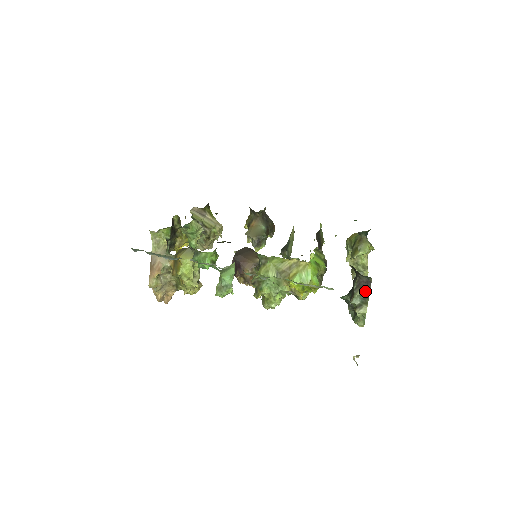
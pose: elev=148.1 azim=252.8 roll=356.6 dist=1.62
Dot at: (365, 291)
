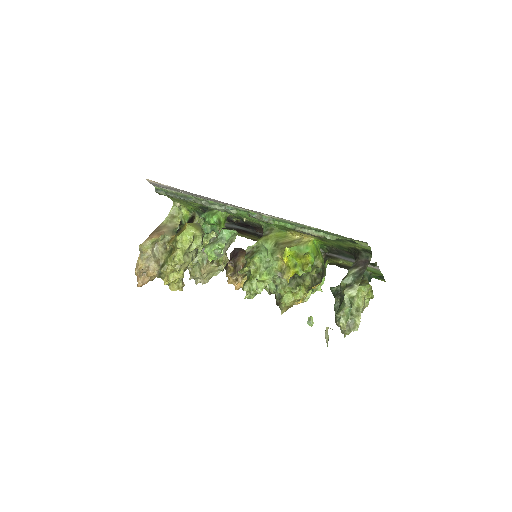
Dot at: (361, 269)
